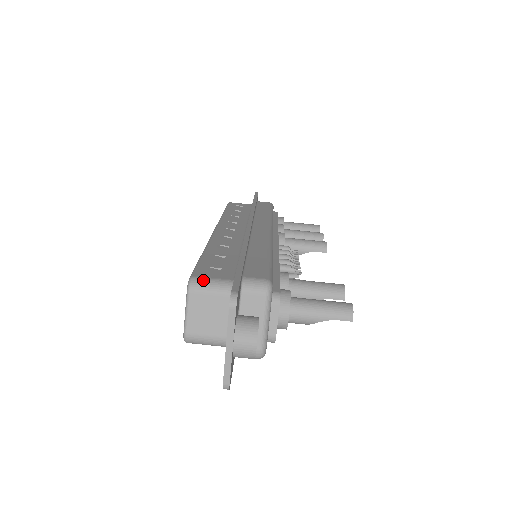
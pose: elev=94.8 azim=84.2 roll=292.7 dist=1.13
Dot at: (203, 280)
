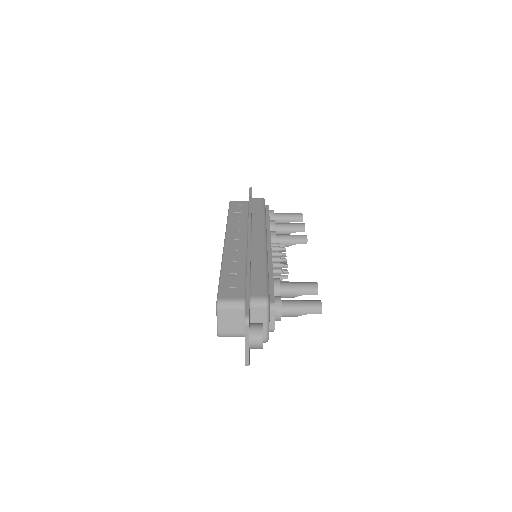
Dot at: (226, 301)
